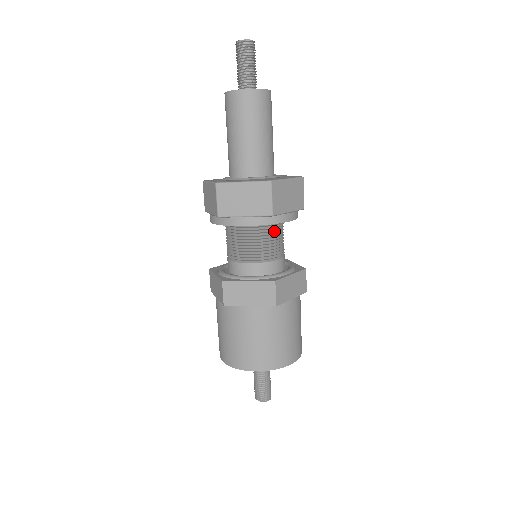
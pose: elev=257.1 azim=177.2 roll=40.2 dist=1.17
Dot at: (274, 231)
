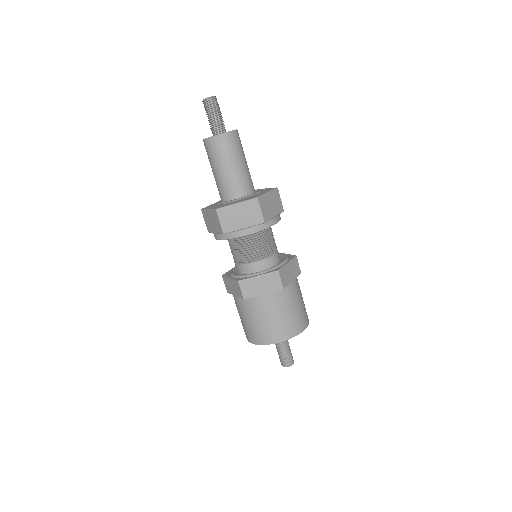
Dot at: (248, 241)
